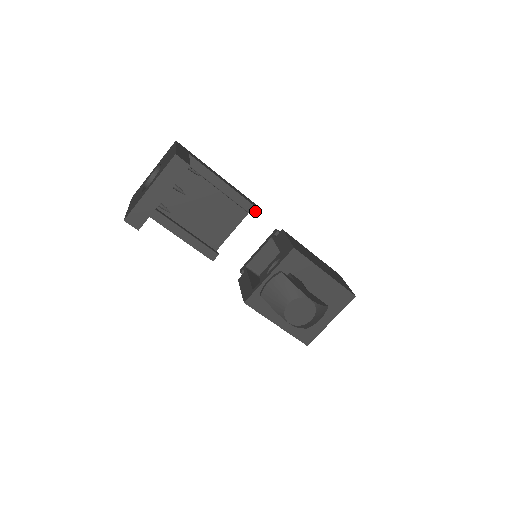
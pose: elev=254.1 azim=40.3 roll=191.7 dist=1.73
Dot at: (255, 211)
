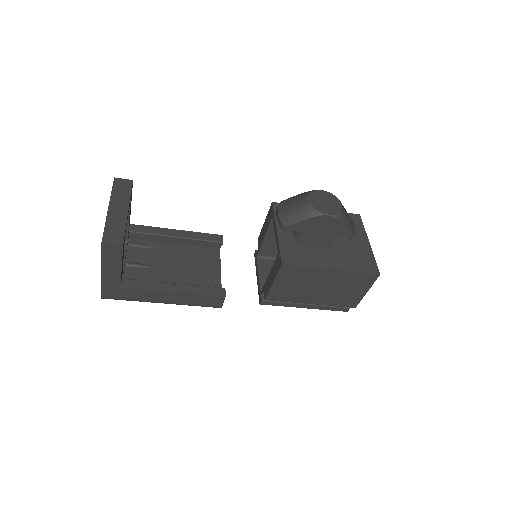
Dot at: (222, 238)
